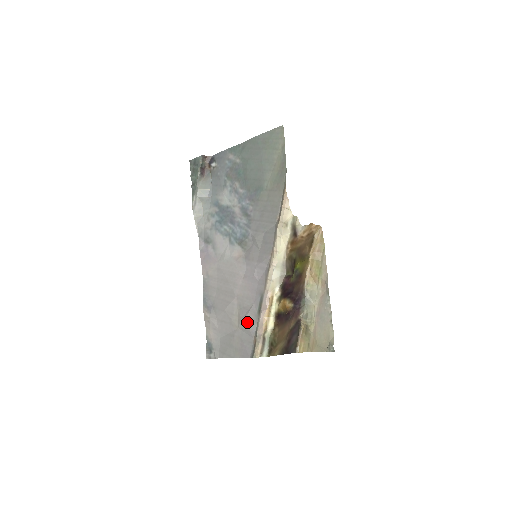
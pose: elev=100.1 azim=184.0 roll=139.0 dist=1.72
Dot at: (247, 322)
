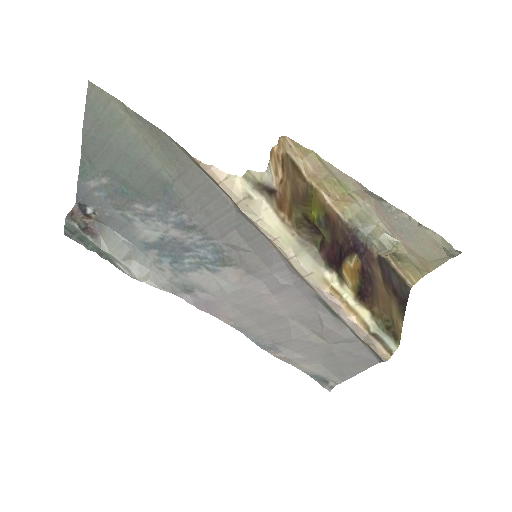
Dot at: (333, 334)
